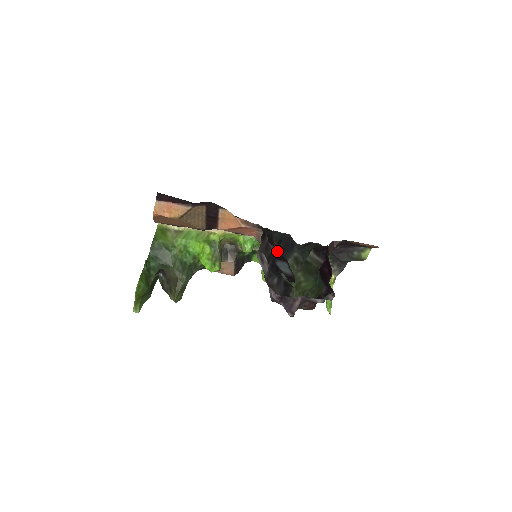
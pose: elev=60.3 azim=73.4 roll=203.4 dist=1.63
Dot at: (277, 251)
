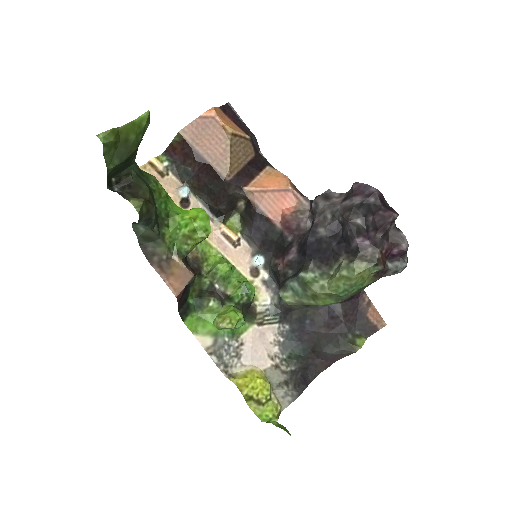
Dot at: (278, 271)
